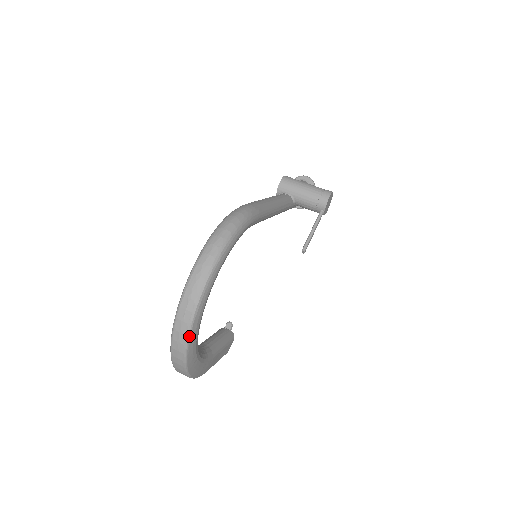
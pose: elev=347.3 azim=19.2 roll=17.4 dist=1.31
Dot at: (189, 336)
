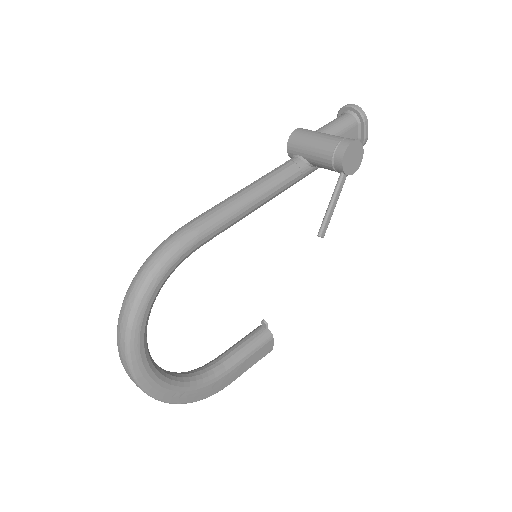
Dot at: (142, 387)
